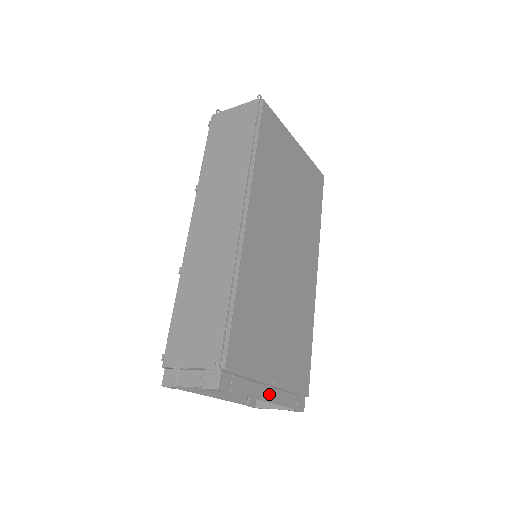
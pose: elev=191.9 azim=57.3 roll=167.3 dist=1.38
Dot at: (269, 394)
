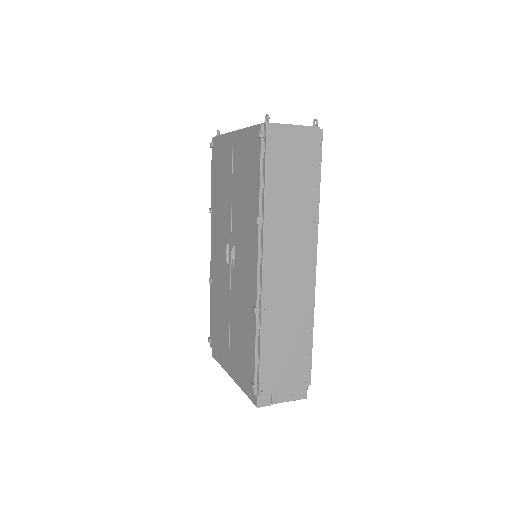
Dot at: occluded
